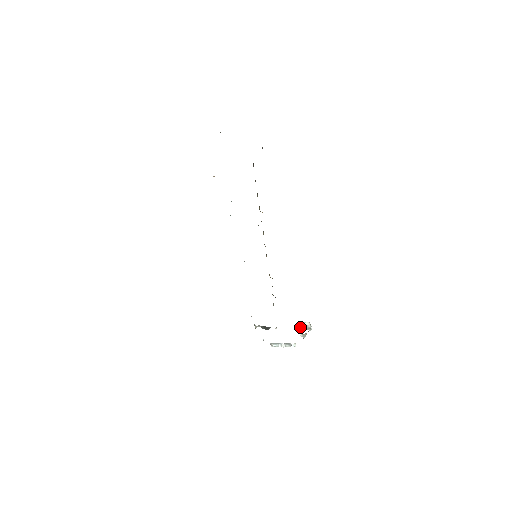
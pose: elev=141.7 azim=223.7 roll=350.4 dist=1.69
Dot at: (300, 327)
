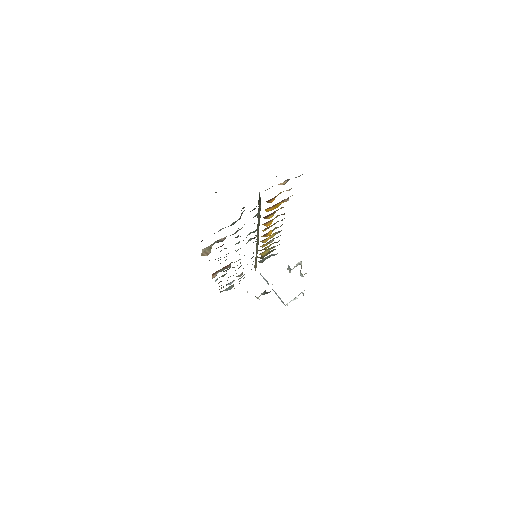
Dot at: (292, 269)
